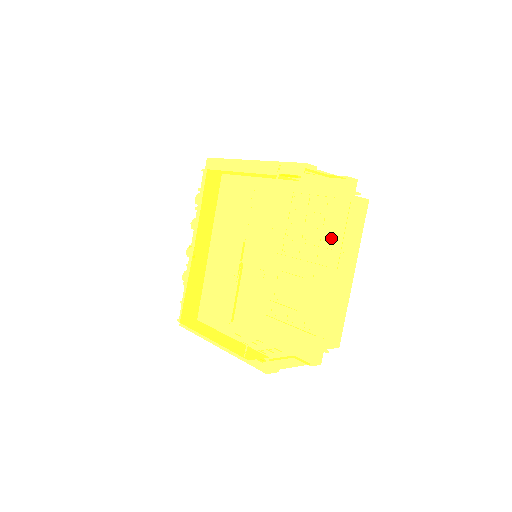
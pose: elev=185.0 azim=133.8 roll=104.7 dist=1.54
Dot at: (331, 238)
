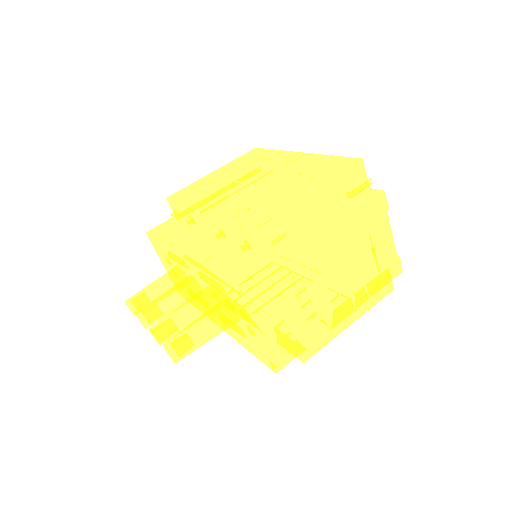
Dot at: occluded
